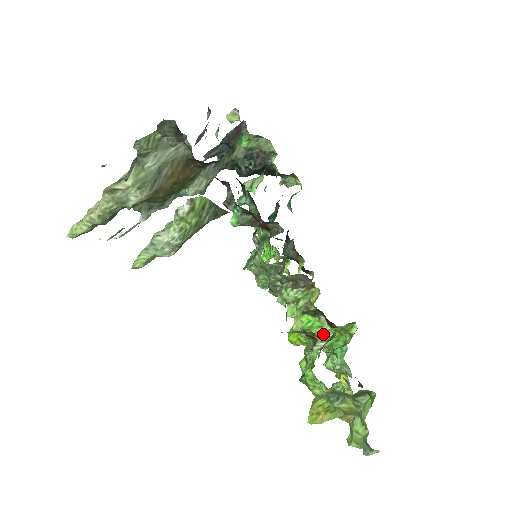
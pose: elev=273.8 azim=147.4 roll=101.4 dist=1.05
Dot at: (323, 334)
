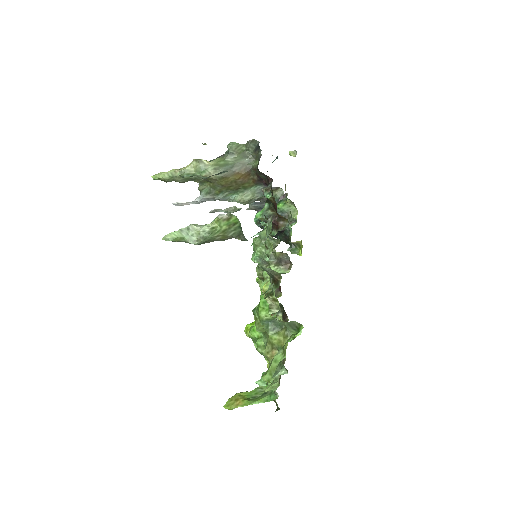
Dot at: occluded
